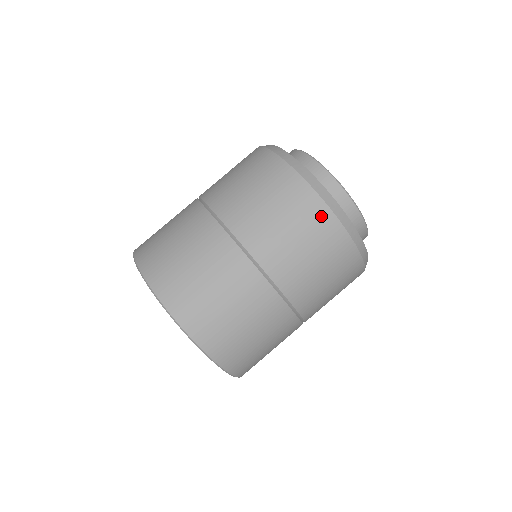
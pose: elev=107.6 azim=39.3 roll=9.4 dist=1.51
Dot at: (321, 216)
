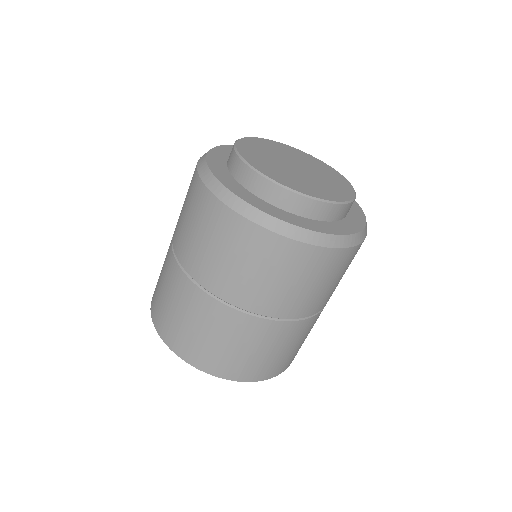
Dot at: (239, 228)
